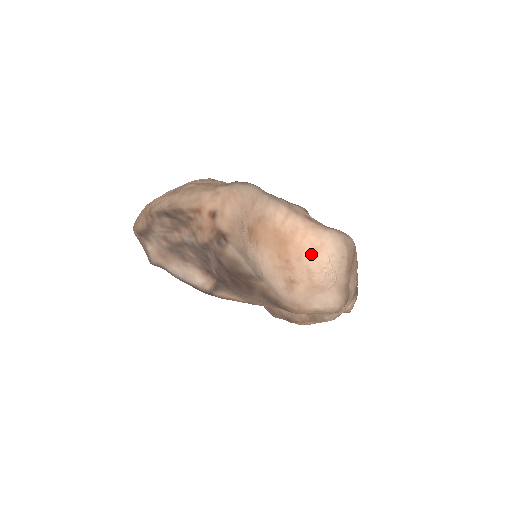
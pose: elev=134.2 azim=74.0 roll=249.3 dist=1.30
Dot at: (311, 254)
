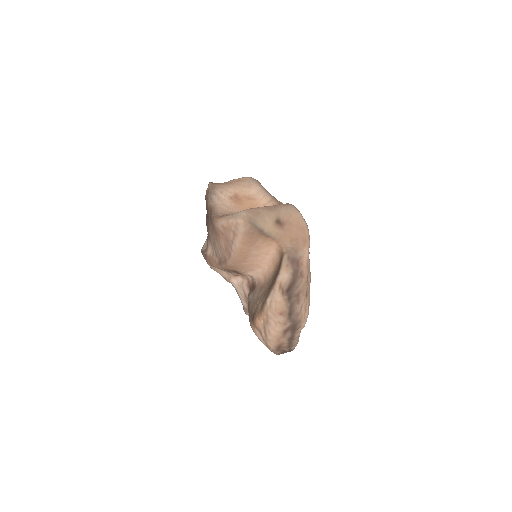
Dot at: occluded
